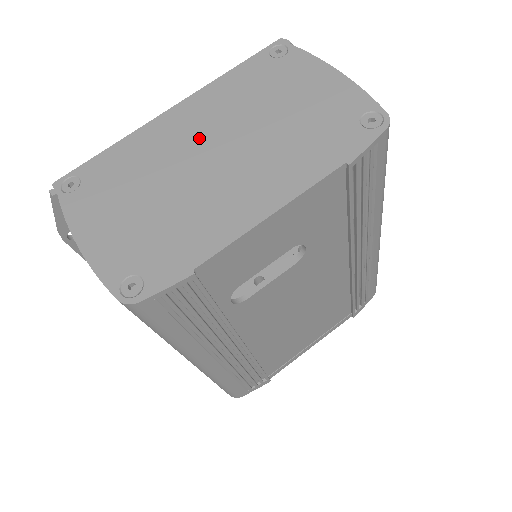
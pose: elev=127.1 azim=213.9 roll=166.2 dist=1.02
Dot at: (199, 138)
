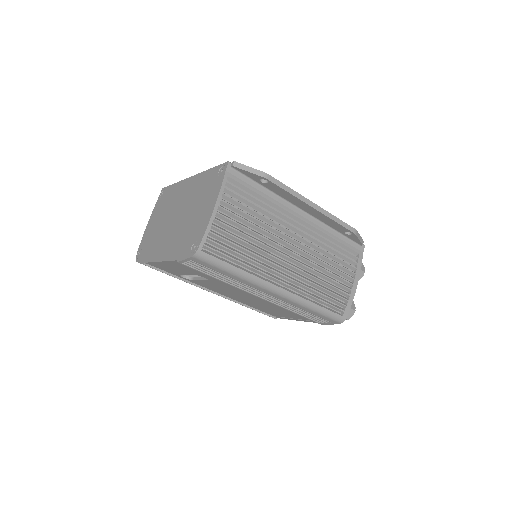
Dot at: (181, 204)
